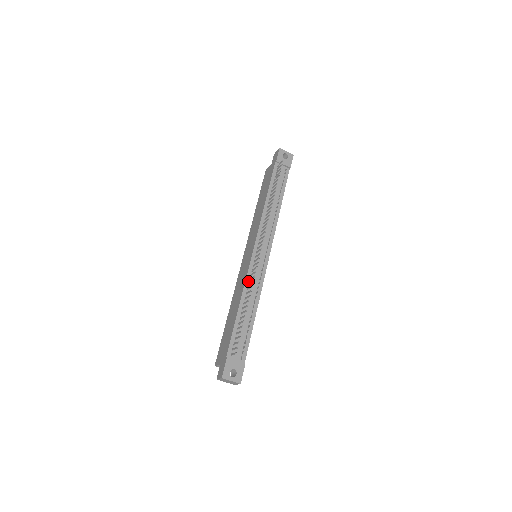
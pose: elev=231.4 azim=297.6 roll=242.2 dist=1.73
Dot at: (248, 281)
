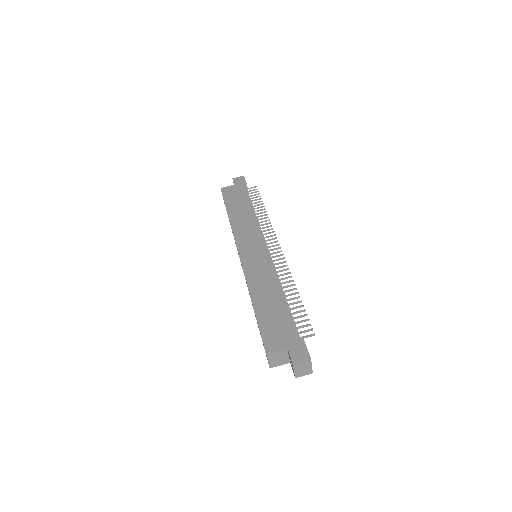
Dot at: occluded
